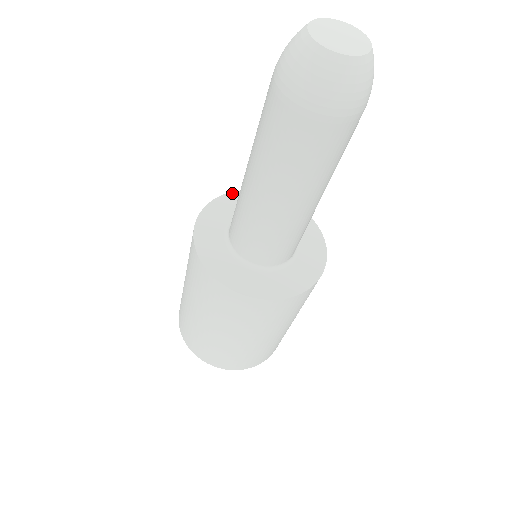
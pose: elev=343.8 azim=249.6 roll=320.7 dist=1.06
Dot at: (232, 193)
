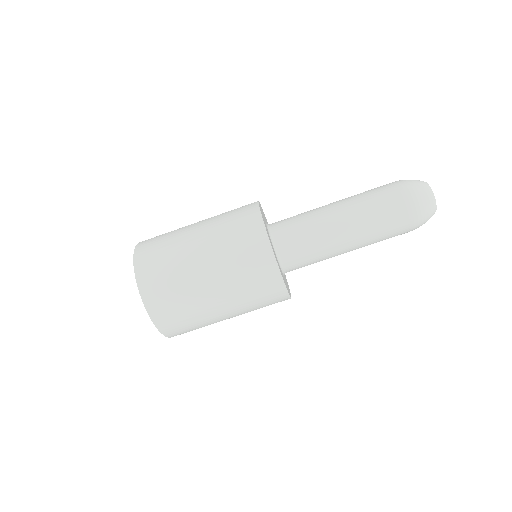
Dot at: occluded
